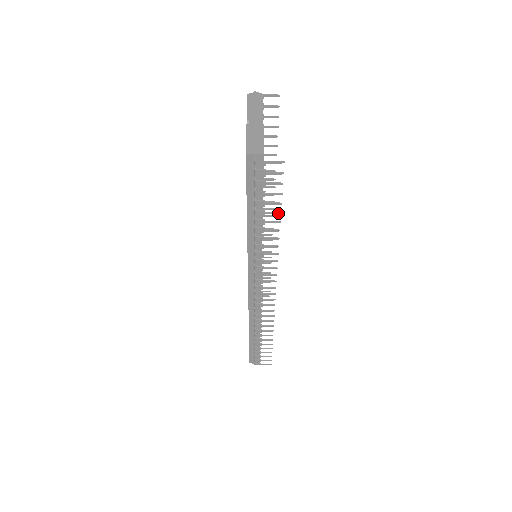
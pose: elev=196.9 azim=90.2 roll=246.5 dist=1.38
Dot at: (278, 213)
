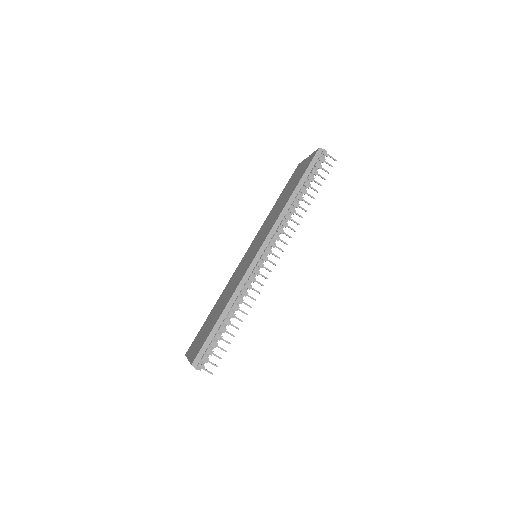
Dot at: (317, 191)
